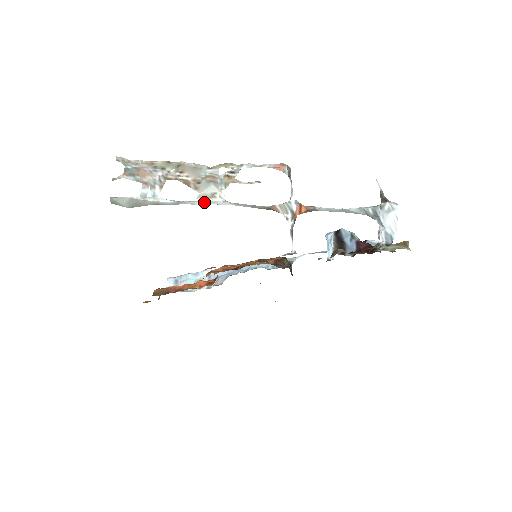
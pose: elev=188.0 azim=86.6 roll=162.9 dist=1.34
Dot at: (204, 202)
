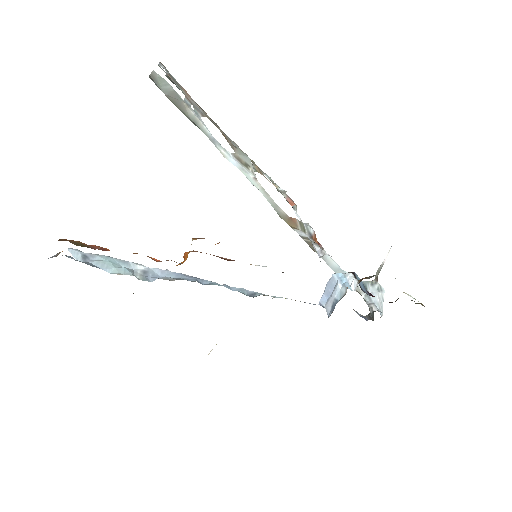
Dot at: (236, 163)
